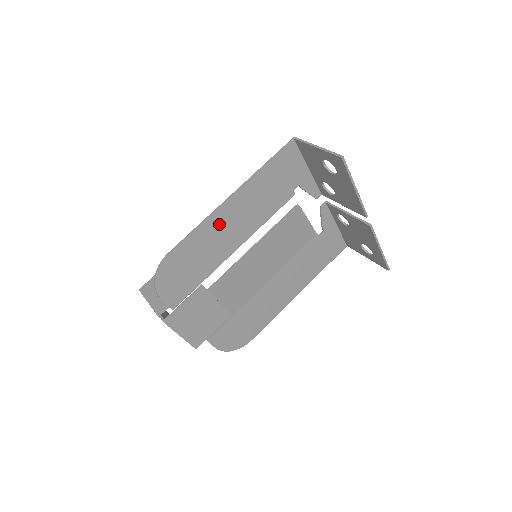
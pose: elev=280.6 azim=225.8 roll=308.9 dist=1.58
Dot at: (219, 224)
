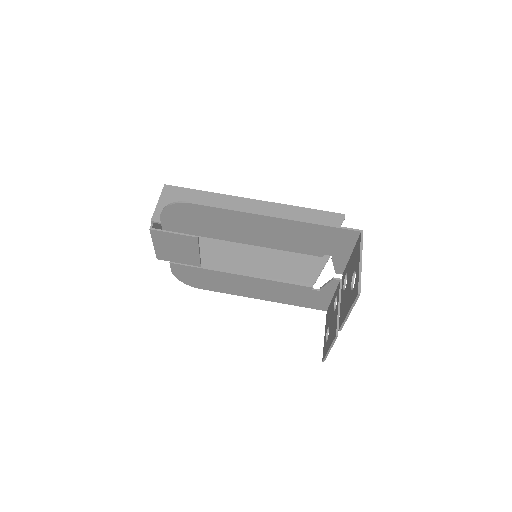
Dot at: (247, 221)
